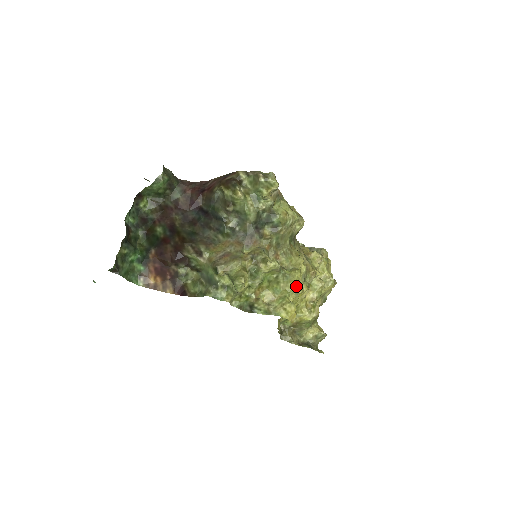
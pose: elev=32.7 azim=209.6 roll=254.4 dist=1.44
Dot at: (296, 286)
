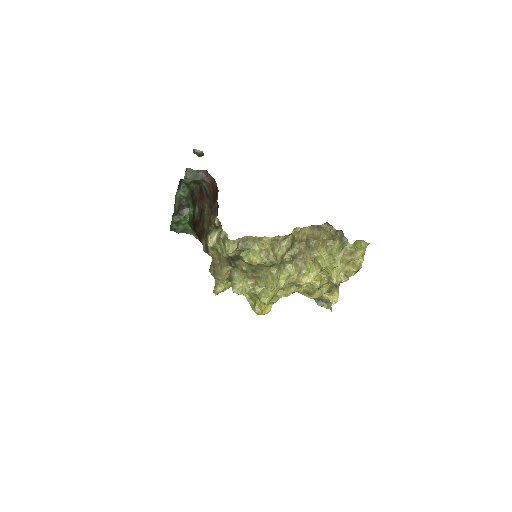
Dot at: (263, 303)
